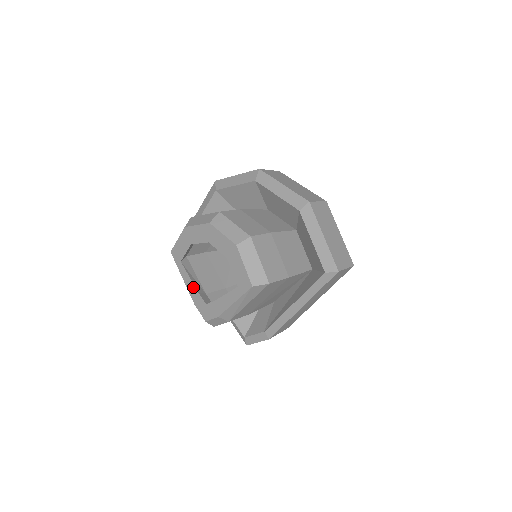
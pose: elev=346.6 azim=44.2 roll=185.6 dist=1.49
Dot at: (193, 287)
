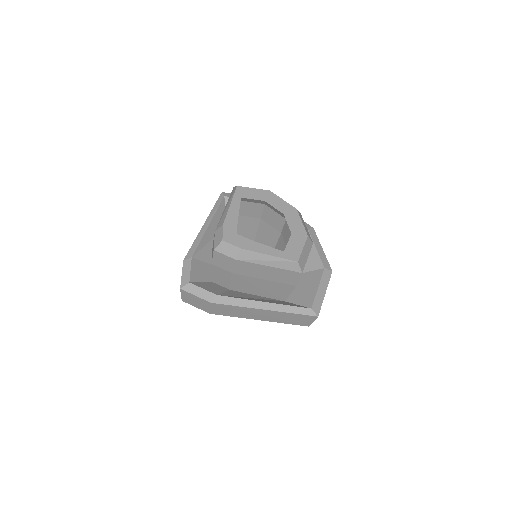
Dot at: (236, 217)
